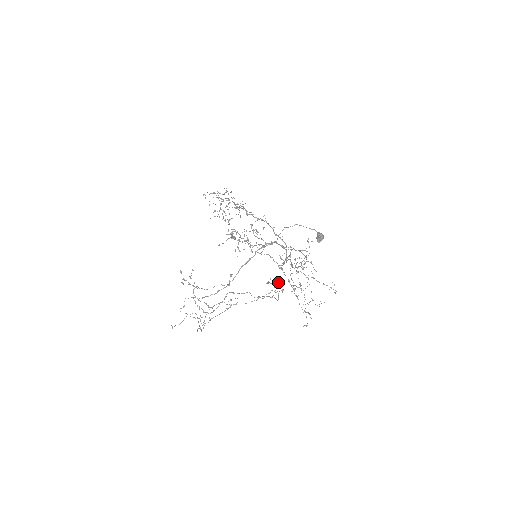
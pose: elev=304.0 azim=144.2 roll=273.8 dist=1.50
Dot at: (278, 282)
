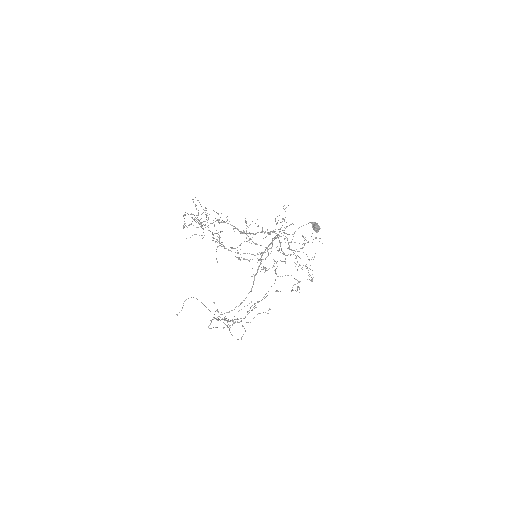
Dot at: occluded
